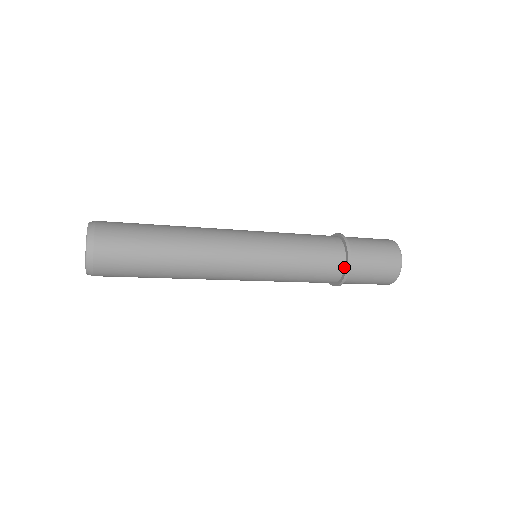
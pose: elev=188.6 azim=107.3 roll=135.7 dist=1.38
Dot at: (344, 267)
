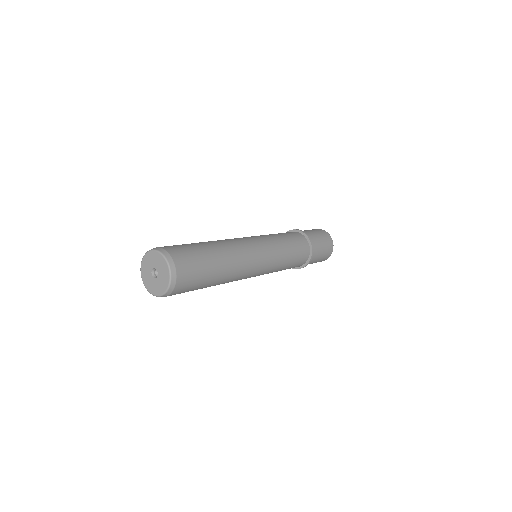
Dot at: (309, 253)
